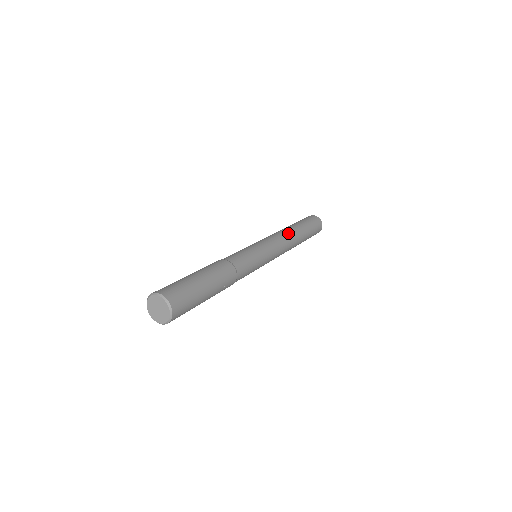
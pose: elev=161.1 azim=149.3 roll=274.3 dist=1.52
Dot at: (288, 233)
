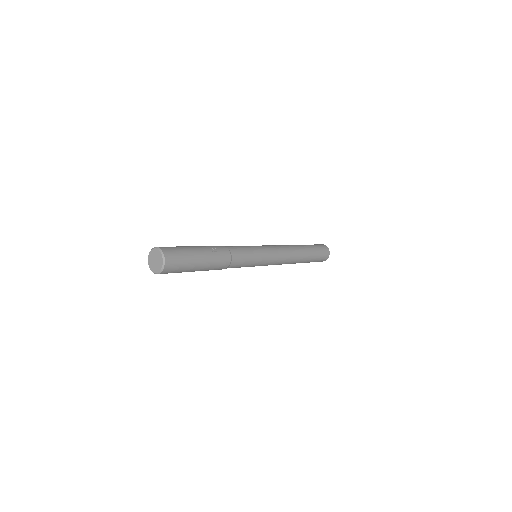
Dot at: occluded
